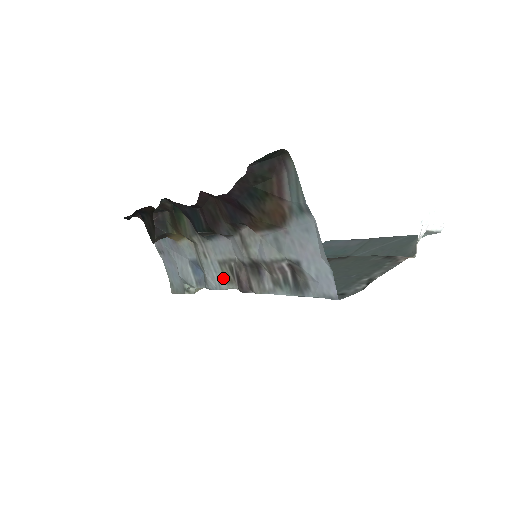
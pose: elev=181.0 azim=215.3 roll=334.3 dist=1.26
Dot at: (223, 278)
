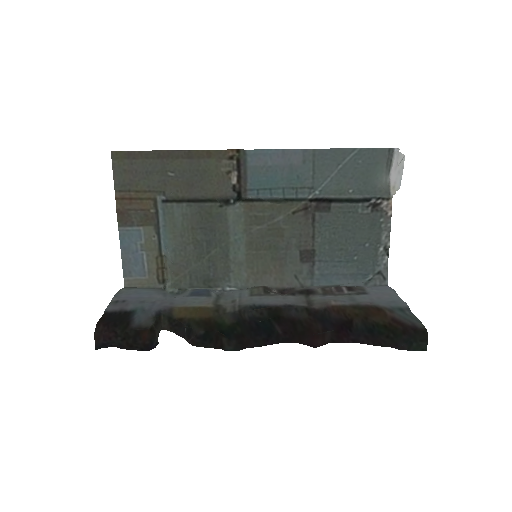
Dot at: (248, 290)
